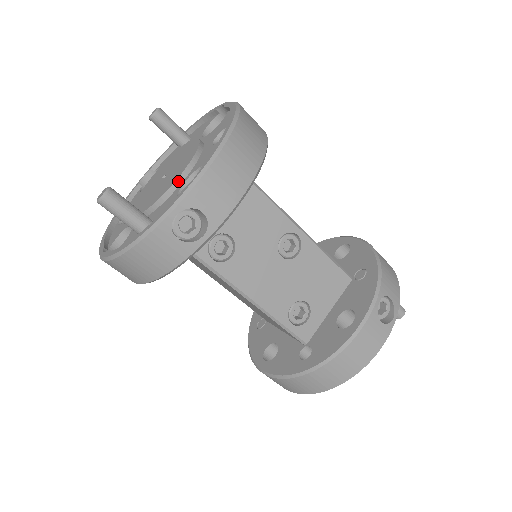
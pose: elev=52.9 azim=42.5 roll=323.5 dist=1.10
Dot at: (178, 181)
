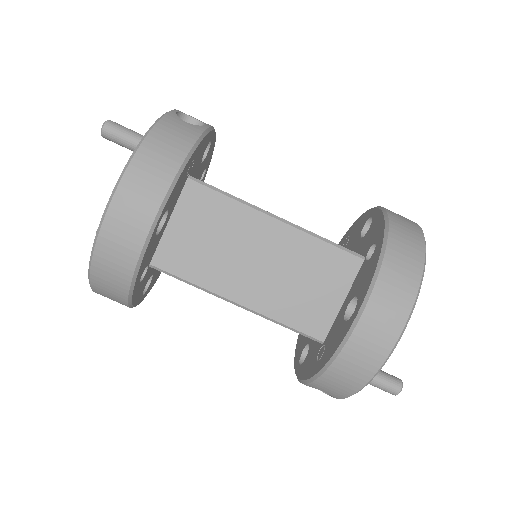
Dot at: occluded
